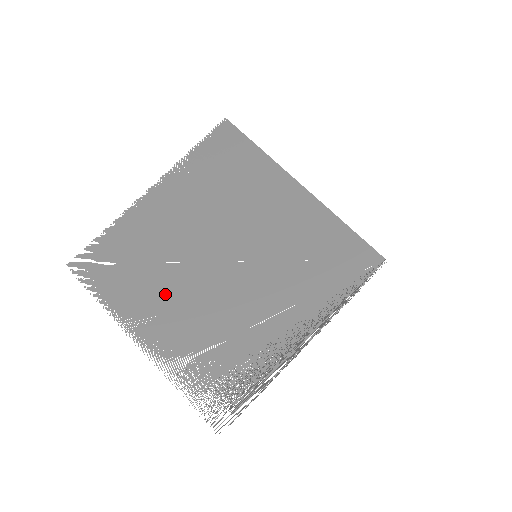
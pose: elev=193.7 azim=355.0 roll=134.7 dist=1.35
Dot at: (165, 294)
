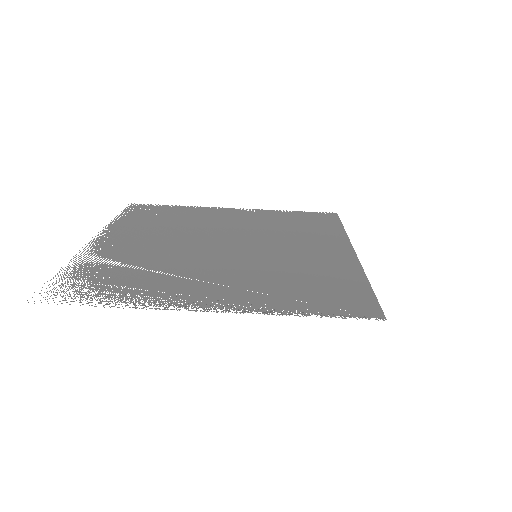
Dot at: (158, 235)
